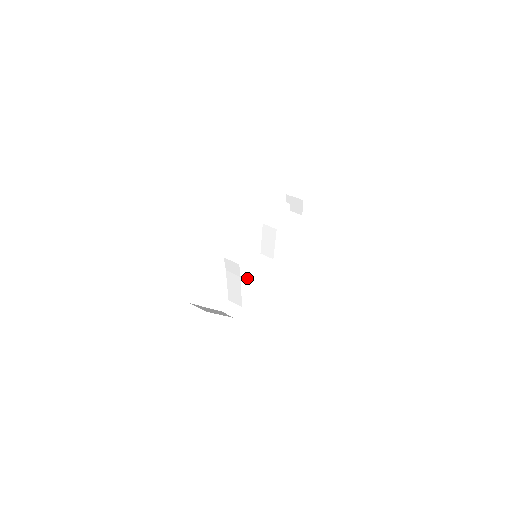
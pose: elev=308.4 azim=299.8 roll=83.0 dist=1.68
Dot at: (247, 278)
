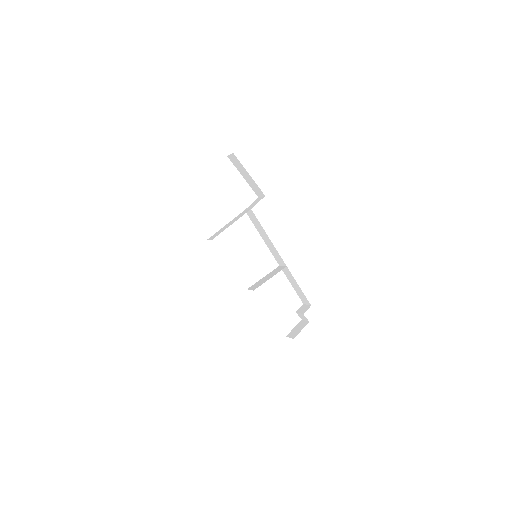
Dot at: occluded
